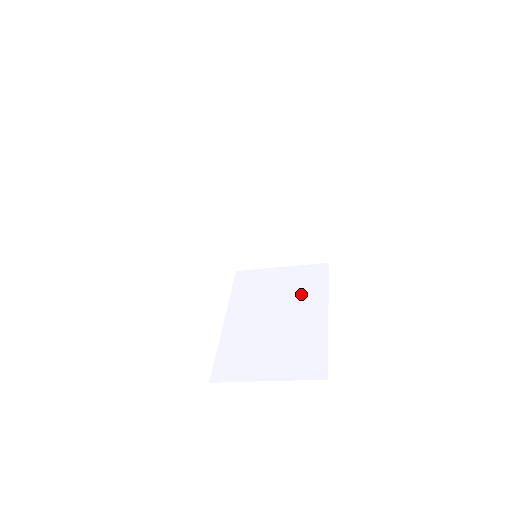
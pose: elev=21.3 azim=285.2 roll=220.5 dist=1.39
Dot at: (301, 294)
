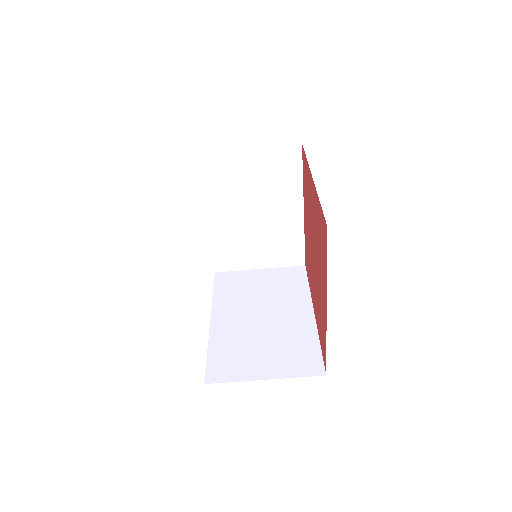
Dot at: occluded
